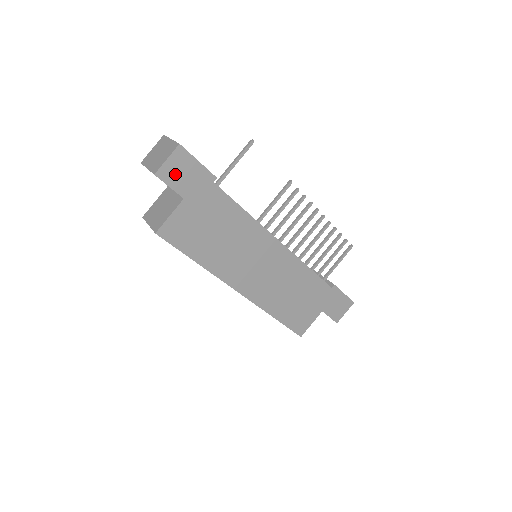
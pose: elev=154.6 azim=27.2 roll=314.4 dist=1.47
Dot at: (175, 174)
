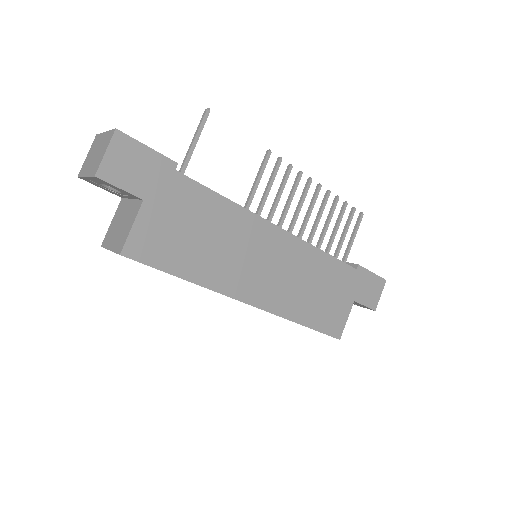
Dot at: (122, 170)
